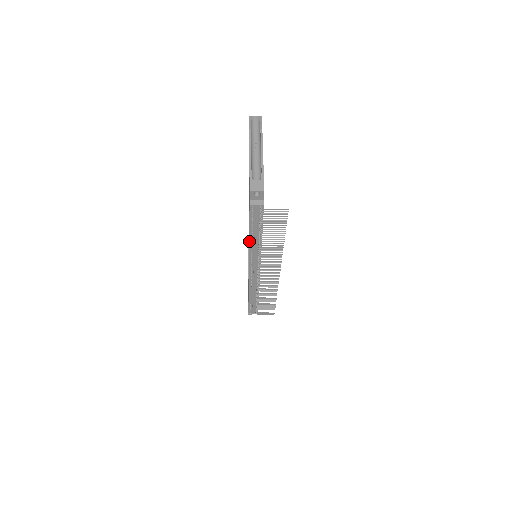
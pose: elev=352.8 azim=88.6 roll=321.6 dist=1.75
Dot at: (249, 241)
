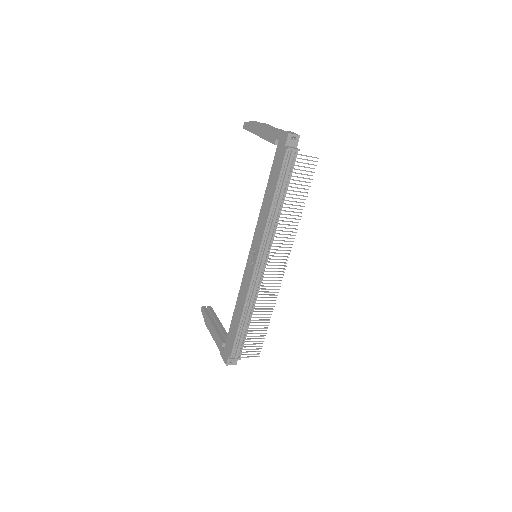
Dot at: (270, 209)
